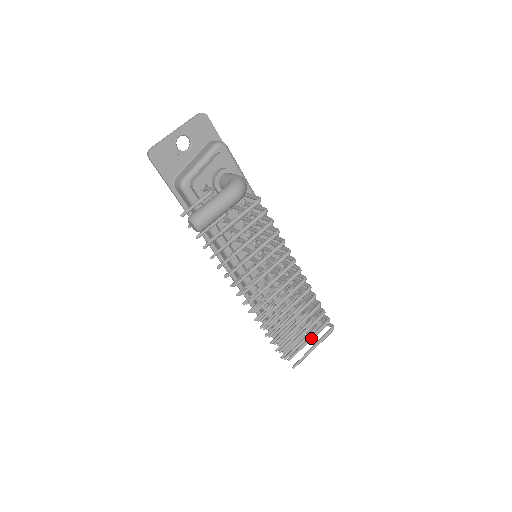
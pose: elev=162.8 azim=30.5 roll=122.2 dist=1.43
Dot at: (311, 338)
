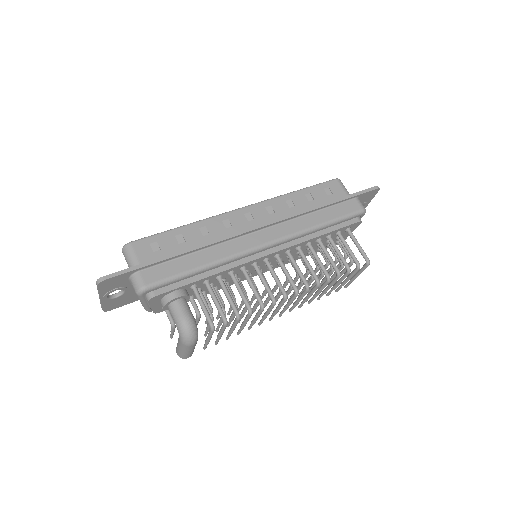
Dot at: (347, 280)
